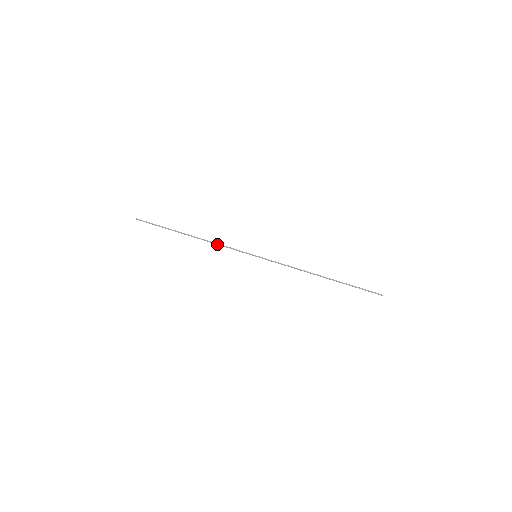
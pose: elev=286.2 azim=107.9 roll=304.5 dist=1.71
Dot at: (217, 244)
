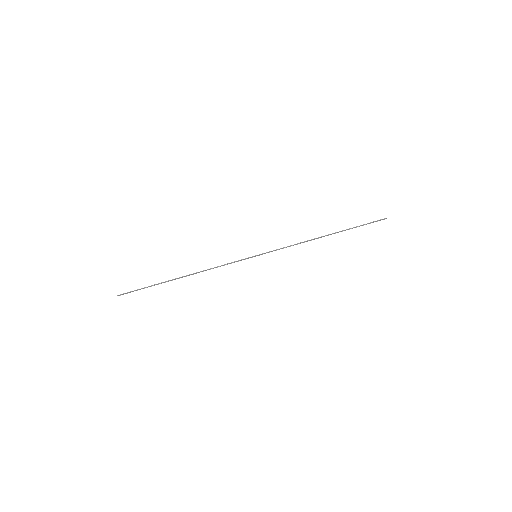
Dot at: (213, 268)
